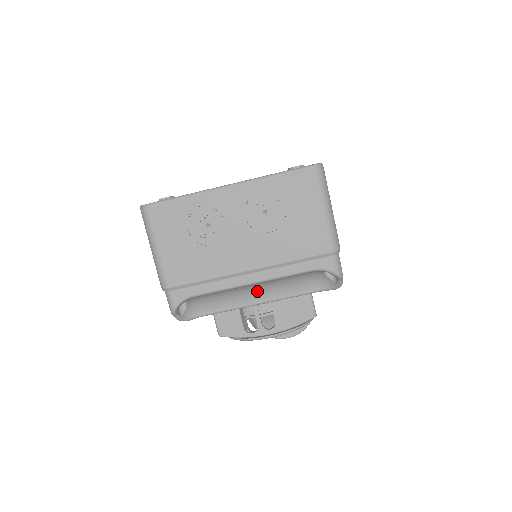
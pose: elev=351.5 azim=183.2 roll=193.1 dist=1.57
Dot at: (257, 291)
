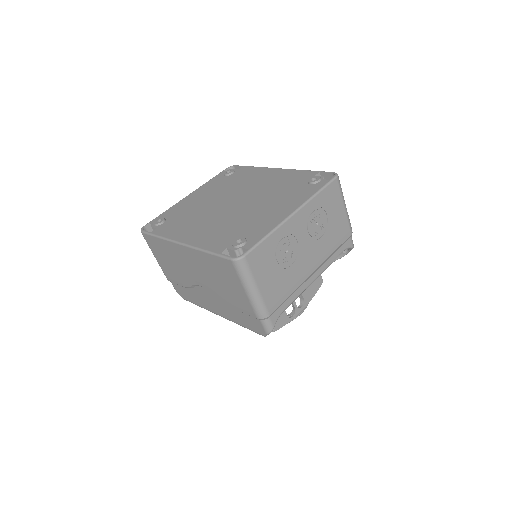
Dot at: occluded
